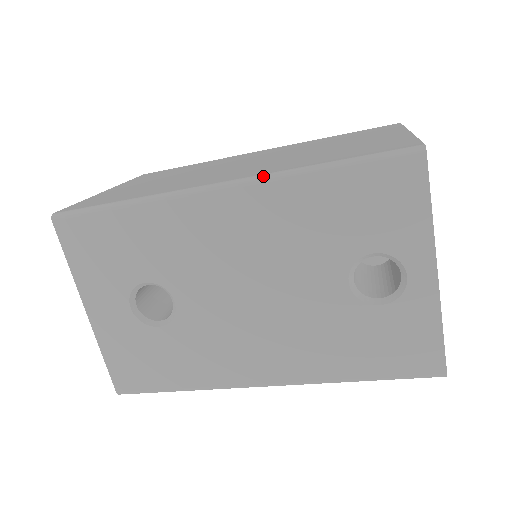
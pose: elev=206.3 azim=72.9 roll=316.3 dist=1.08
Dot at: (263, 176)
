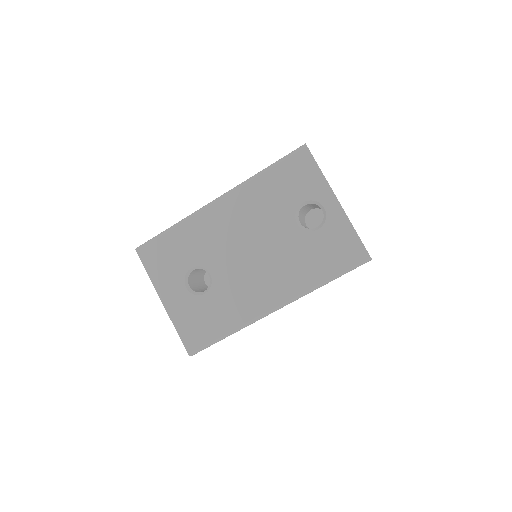
Dot at: (237, 186)
